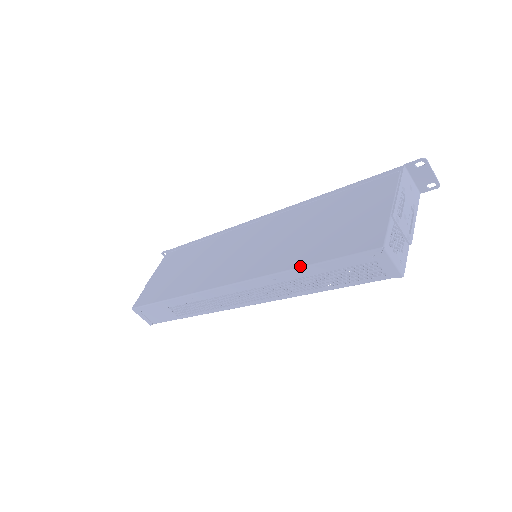
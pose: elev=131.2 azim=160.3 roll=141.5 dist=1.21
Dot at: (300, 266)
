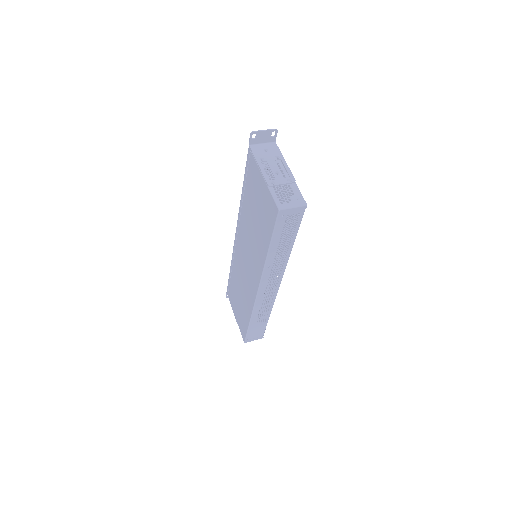
Dot at: (267, 252)
